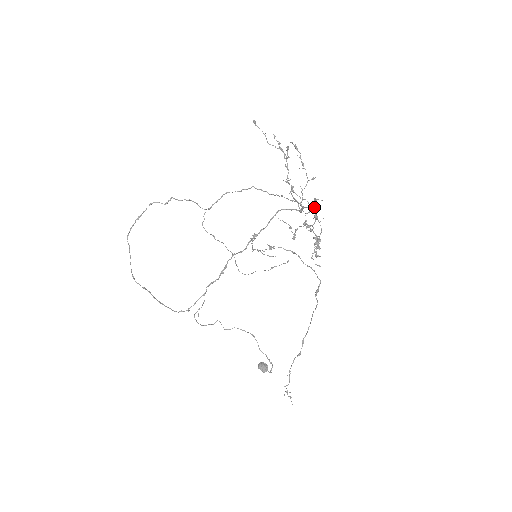
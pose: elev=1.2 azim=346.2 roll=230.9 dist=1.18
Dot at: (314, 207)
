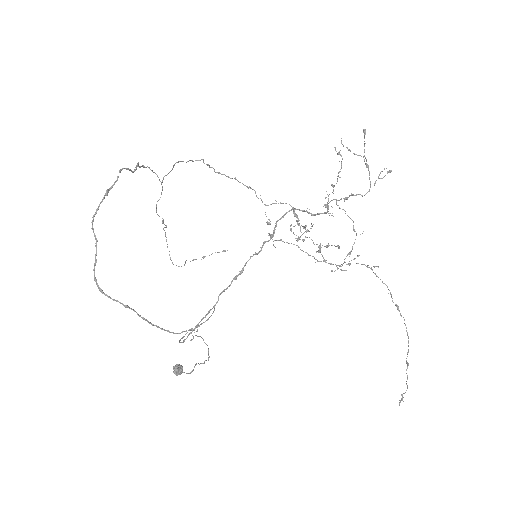
Dot at: occluded
